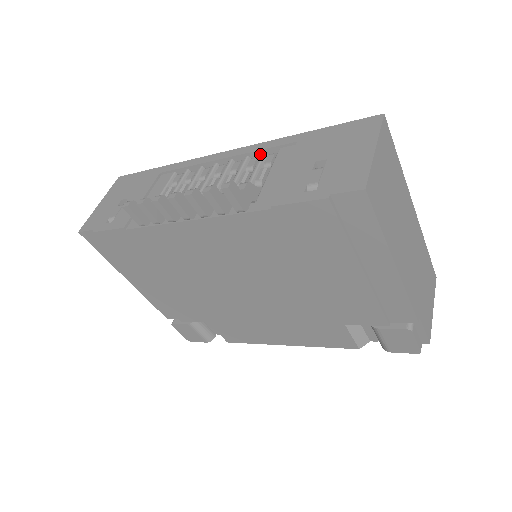
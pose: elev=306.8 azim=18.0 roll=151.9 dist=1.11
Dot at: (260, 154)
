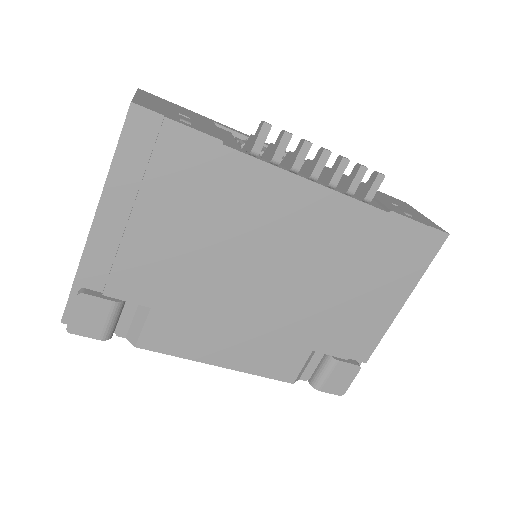
Dot at: occluded
